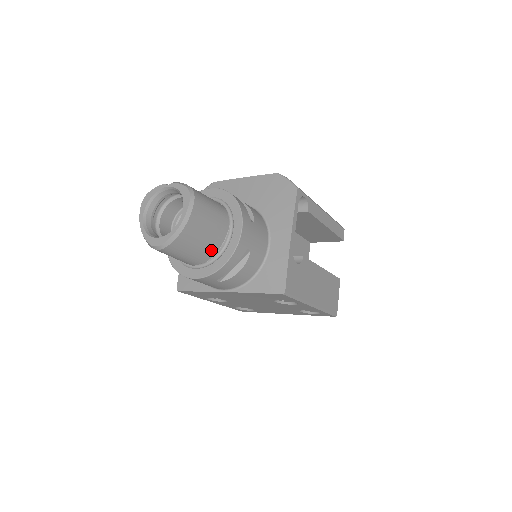
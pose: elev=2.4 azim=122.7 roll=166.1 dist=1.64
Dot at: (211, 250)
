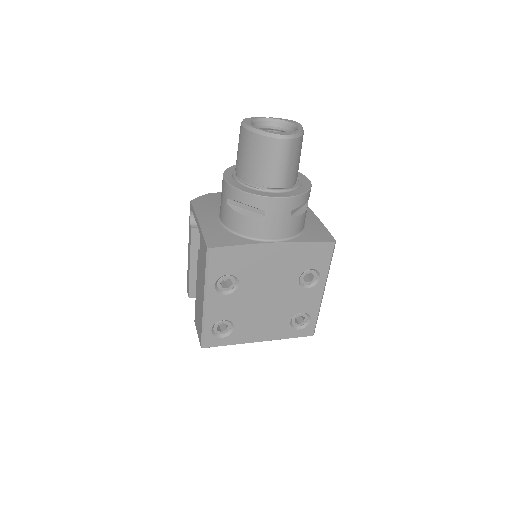
Dot at: (295, 178)
